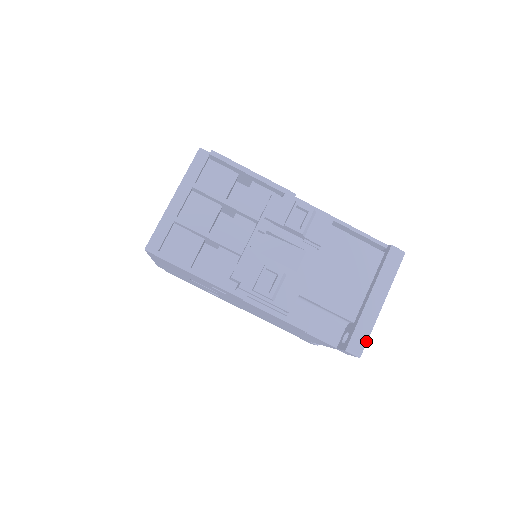
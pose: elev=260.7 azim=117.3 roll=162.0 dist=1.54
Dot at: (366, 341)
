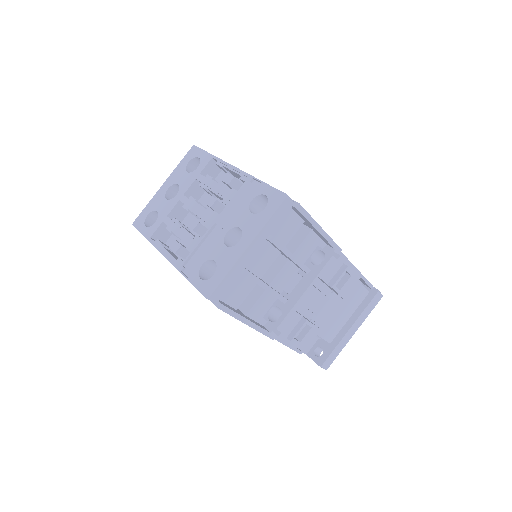
Dot at: (334, 359)
